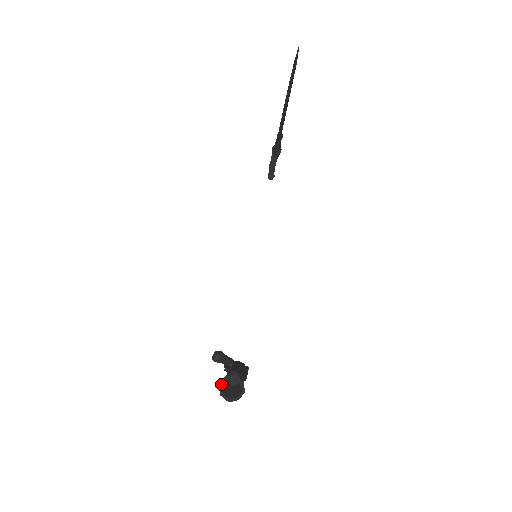
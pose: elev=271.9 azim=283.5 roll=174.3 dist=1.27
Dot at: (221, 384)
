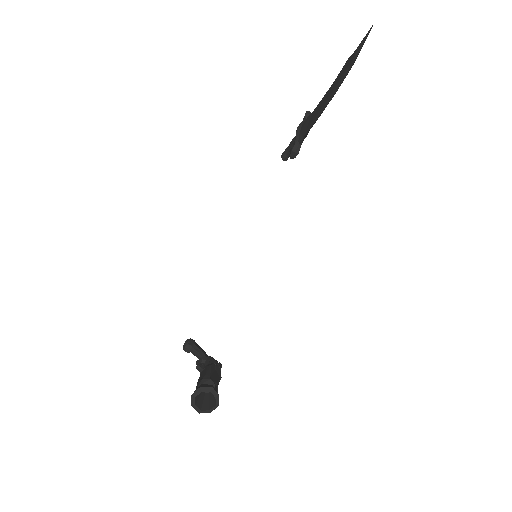
Dot at: (194, 394)
